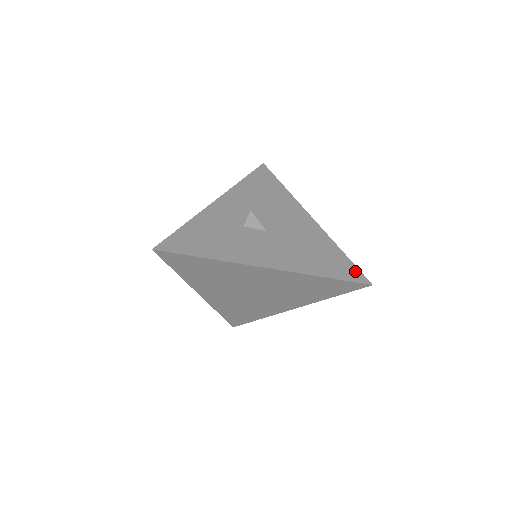
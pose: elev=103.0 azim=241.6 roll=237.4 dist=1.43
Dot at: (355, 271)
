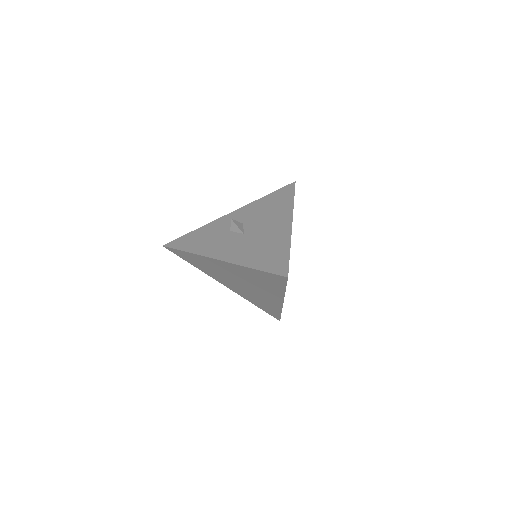
Dot at: (284, 265)
